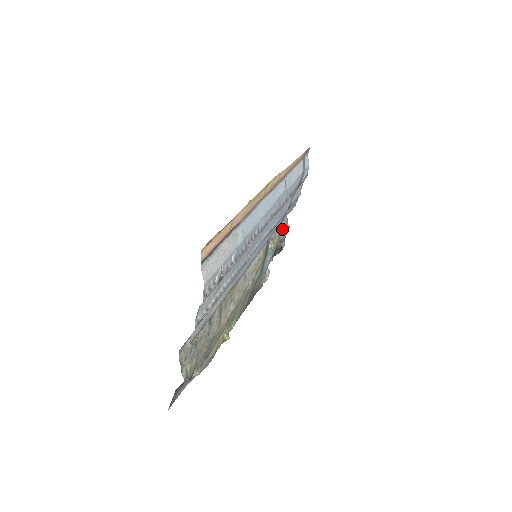
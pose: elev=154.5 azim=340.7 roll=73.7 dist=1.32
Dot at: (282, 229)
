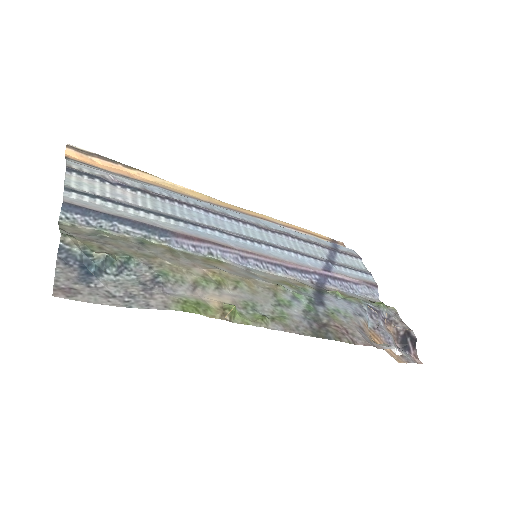
Dot at: occluded
